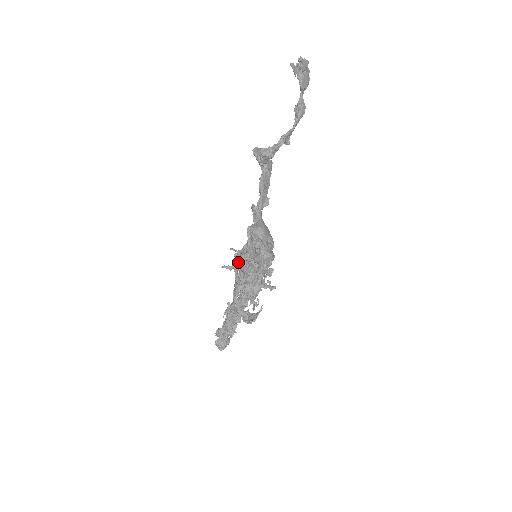
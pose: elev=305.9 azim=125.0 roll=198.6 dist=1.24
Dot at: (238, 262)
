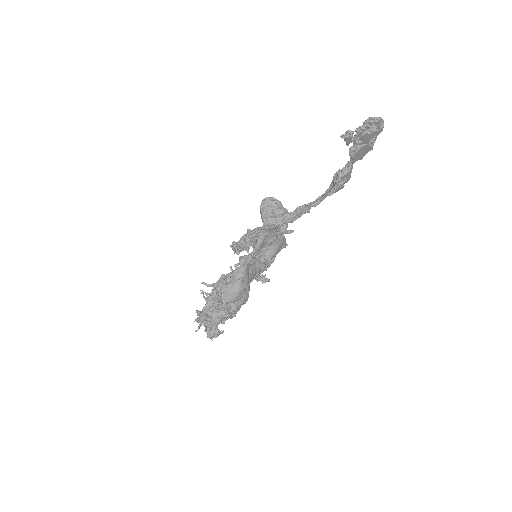
Dot at: occluded
